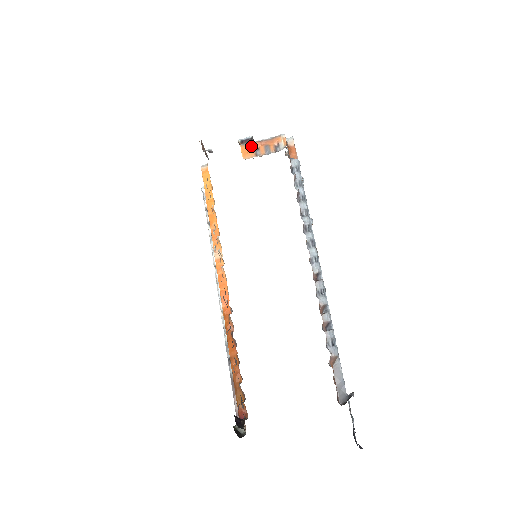
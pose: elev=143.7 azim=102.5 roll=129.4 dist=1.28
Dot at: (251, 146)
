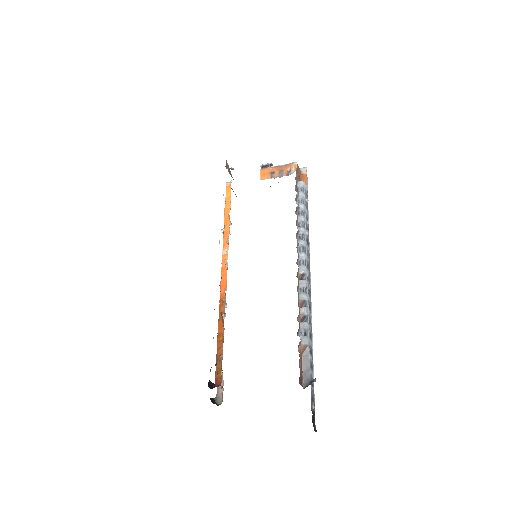
Dot at: (268, 170)
